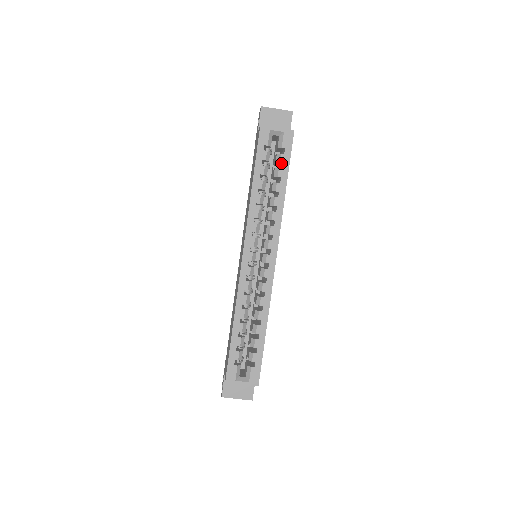
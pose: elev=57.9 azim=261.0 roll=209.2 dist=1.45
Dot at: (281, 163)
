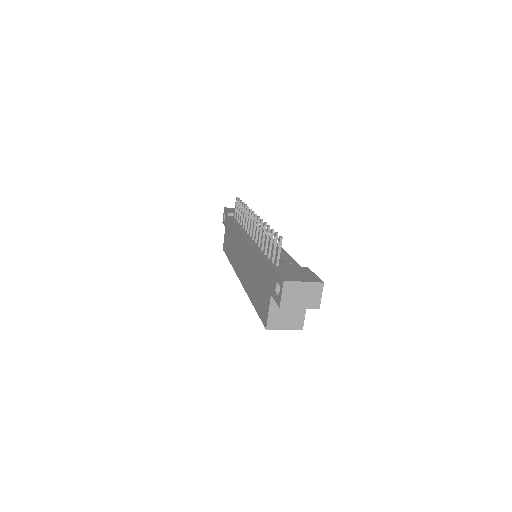
Dot at: occluded
